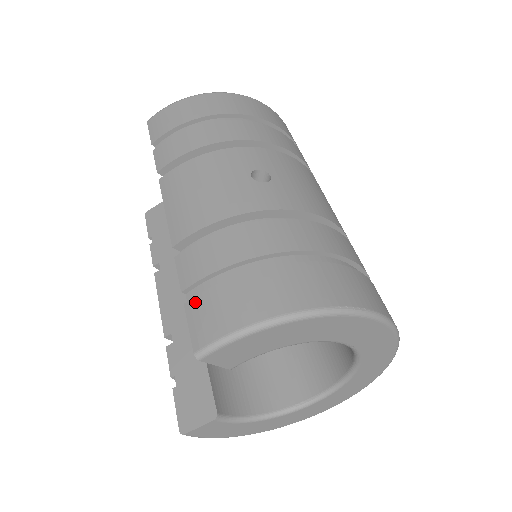
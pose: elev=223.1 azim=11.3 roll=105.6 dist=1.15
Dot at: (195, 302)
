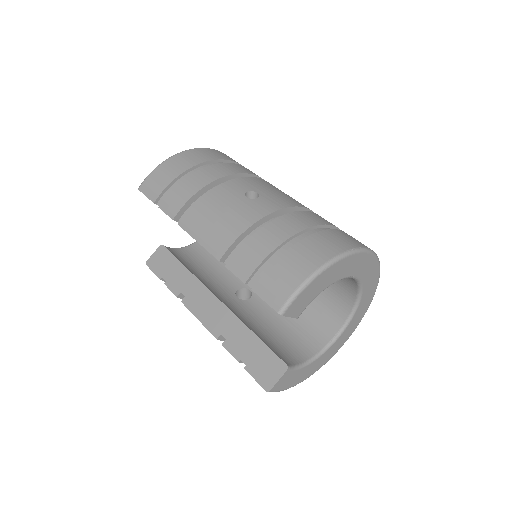
Dot at: (260, 284)
